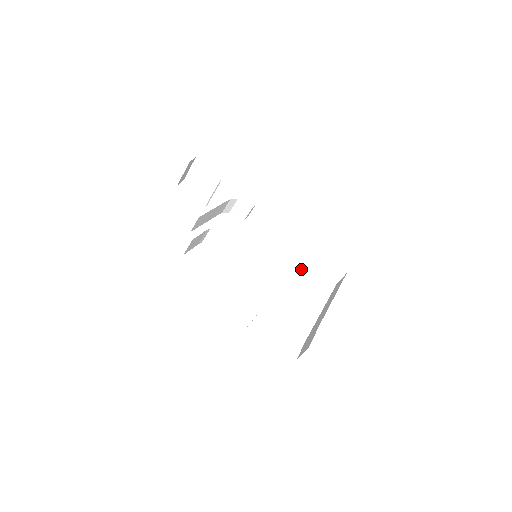
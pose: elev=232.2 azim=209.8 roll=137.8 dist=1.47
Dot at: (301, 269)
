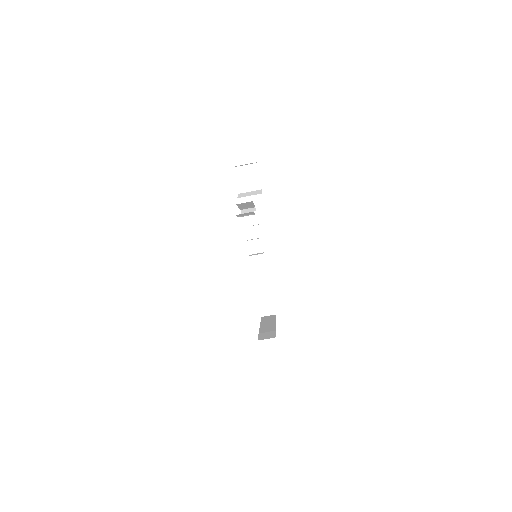
Dot at: (264, 288)
